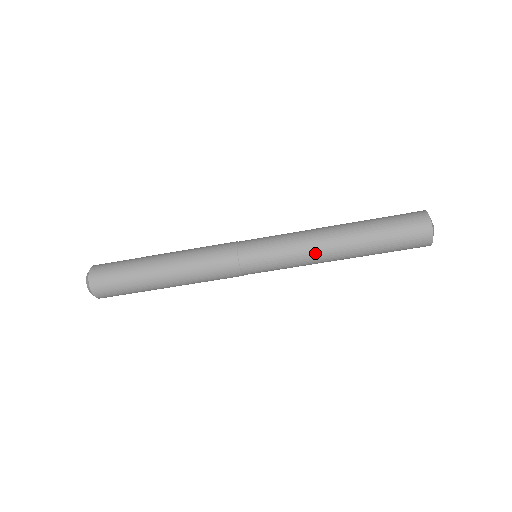
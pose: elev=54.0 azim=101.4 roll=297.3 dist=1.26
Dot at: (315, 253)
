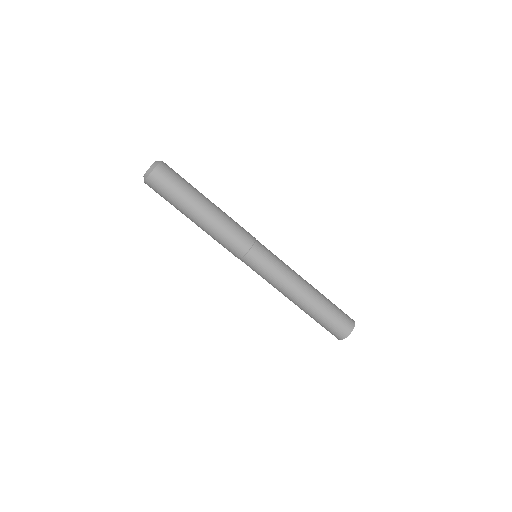
Dot at: (294, 281)
